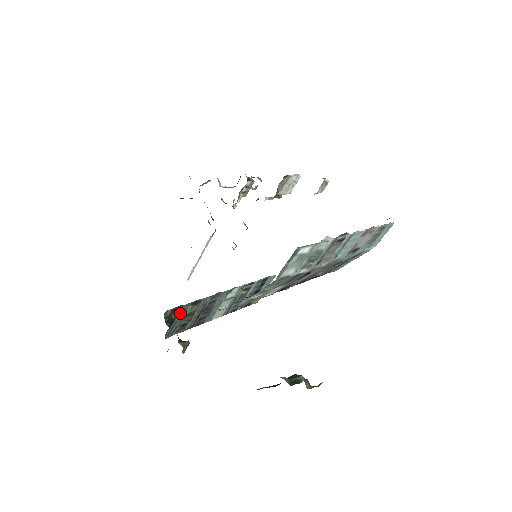
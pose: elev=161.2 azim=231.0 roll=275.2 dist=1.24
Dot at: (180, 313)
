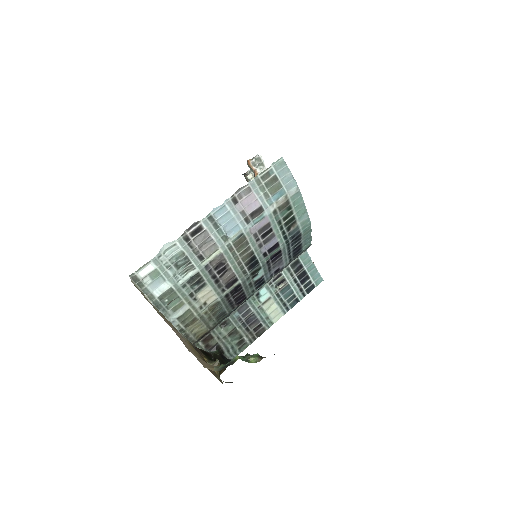
Dot at: (217, 338)
